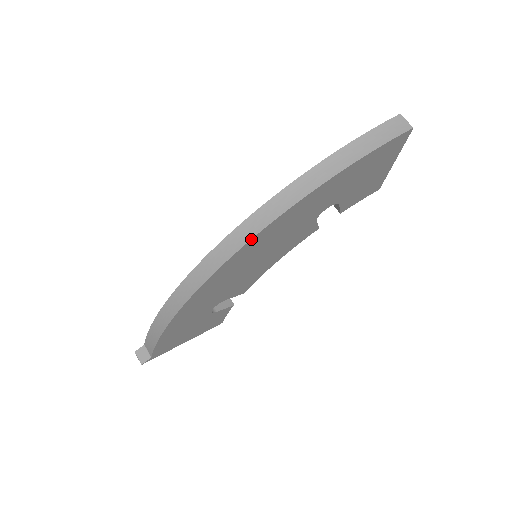
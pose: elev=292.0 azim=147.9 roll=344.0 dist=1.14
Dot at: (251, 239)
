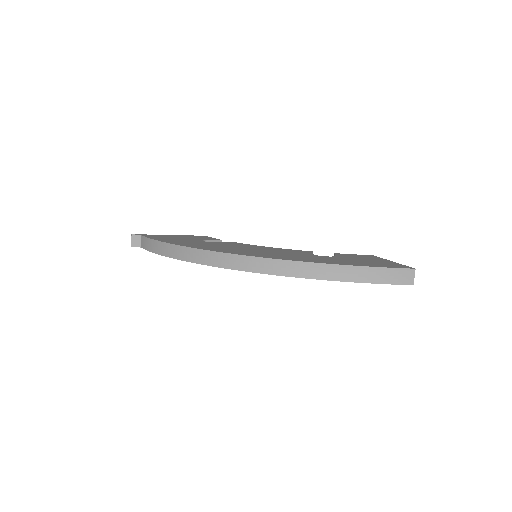
Dot at: (256, 272)
